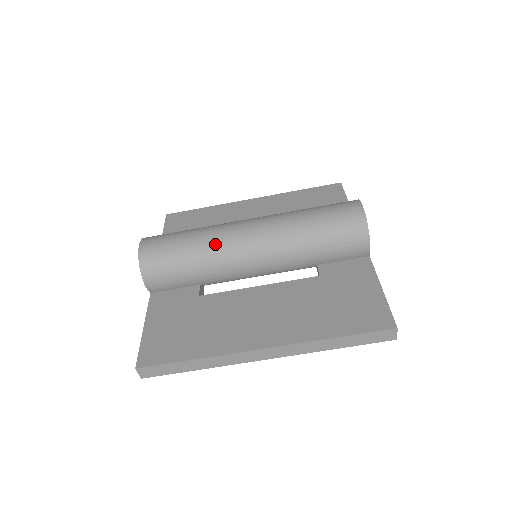
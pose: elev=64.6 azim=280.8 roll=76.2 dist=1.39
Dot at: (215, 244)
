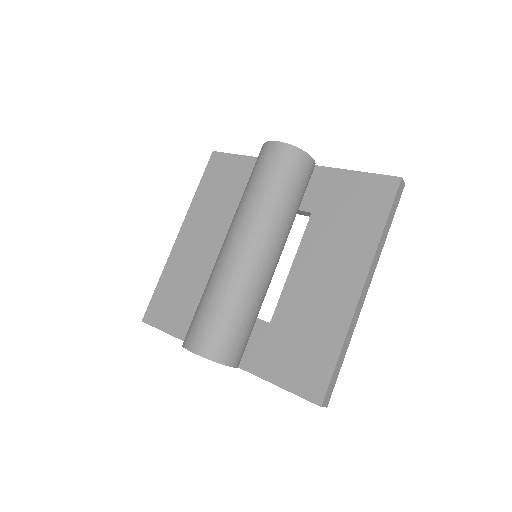
Dot at: (238, 282)
